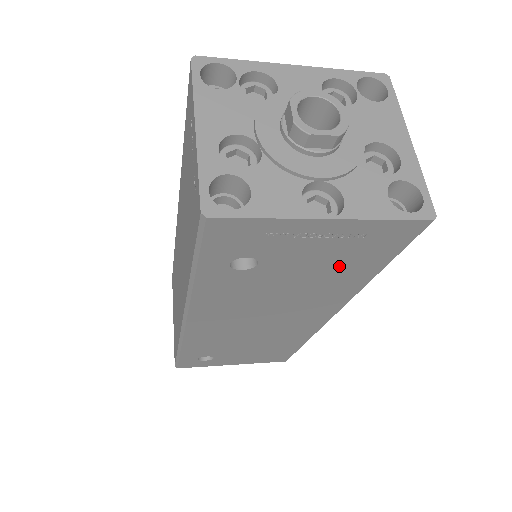
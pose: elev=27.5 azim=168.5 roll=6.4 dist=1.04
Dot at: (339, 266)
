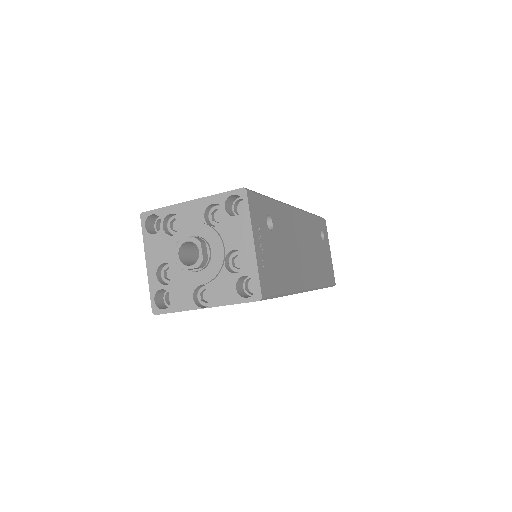
Dot at: occluded
